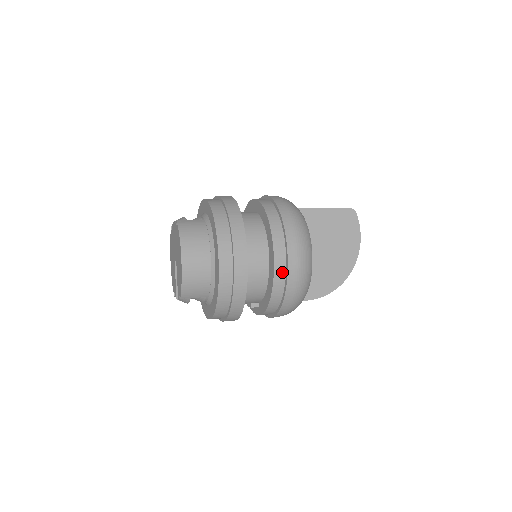
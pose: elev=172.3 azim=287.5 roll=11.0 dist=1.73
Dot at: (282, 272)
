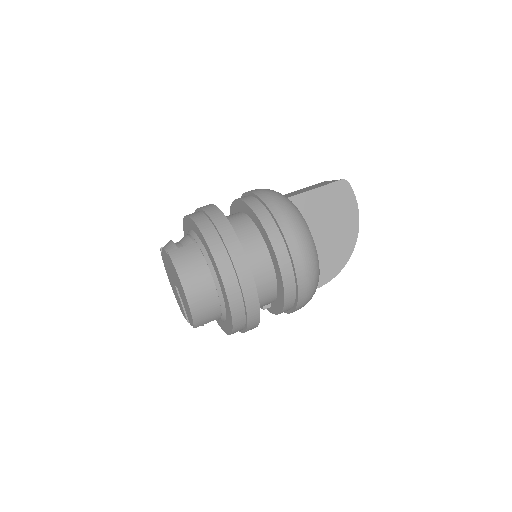
Dot at: (291, 280)
